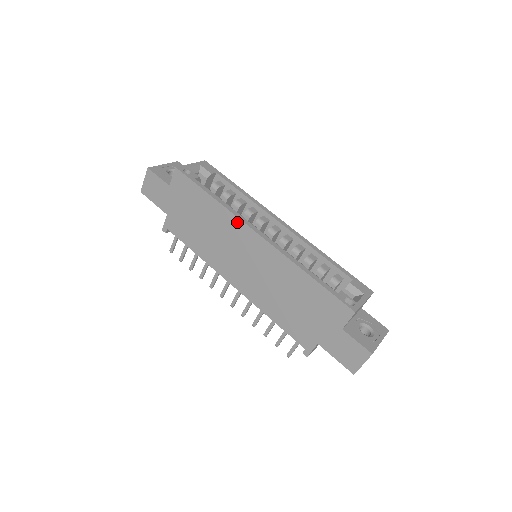
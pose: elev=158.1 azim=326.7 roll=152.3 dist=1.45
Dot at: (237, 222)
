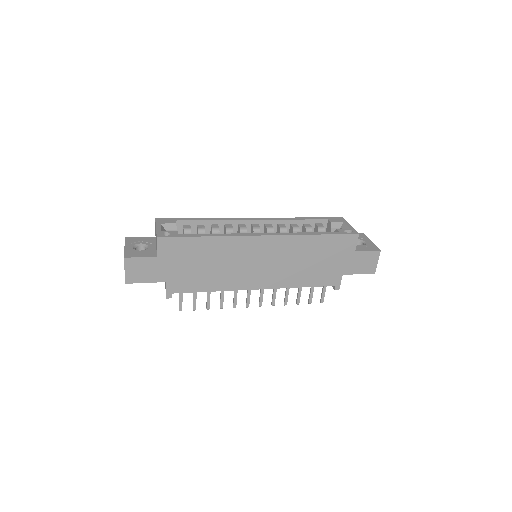
Dot at: (240, 240)
